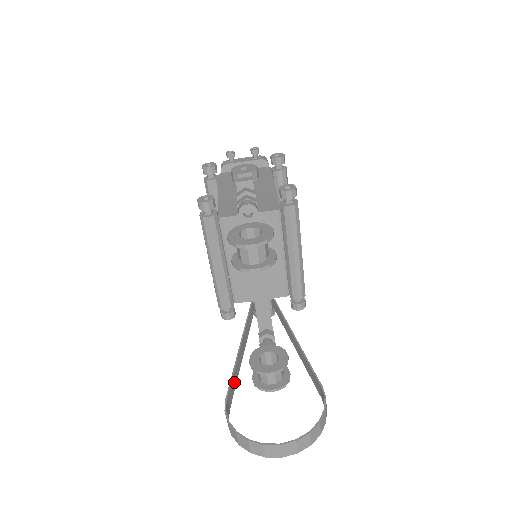
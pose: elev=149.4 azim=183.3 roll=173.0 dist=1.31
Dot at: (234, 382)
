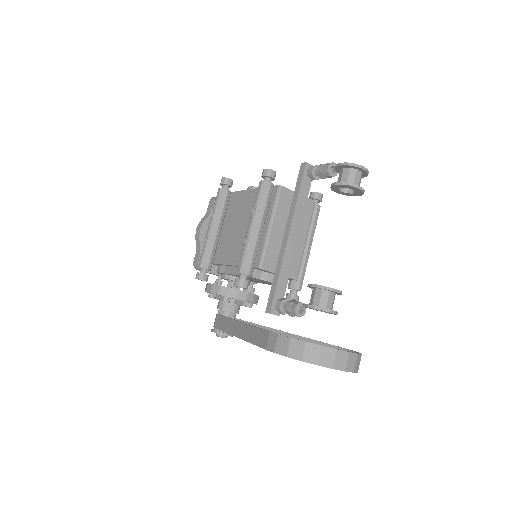
Dot at: (256, 337)
